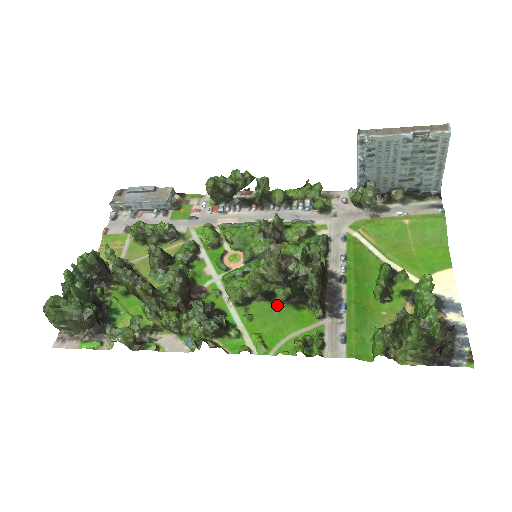
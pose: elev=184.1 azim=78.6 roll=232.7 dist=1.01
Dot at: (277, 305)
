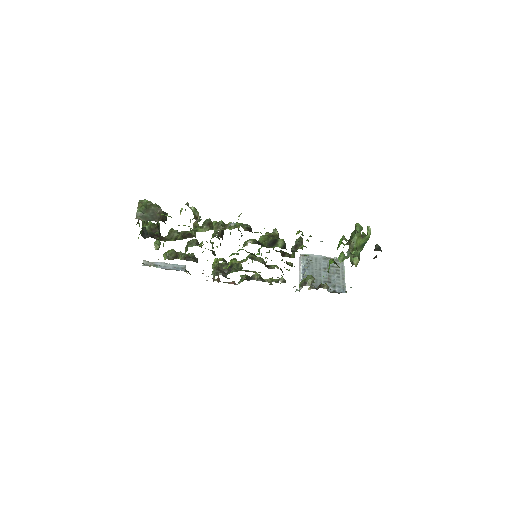
Dot at: occluded
